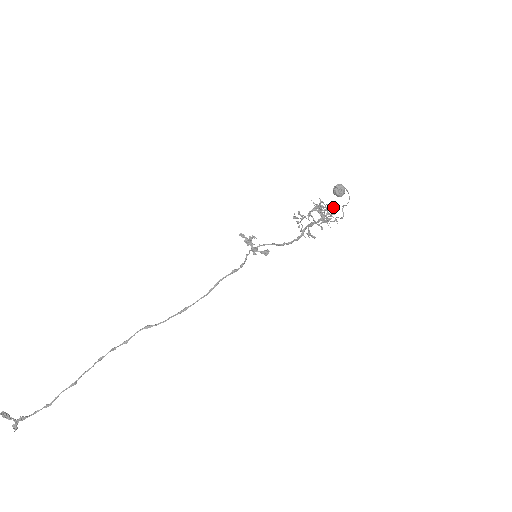
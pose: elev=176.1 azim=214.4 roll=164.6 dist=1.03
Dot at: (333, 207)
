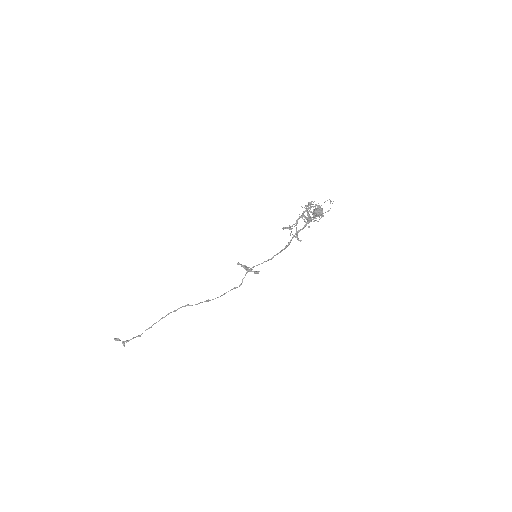
Dot at: occluded
